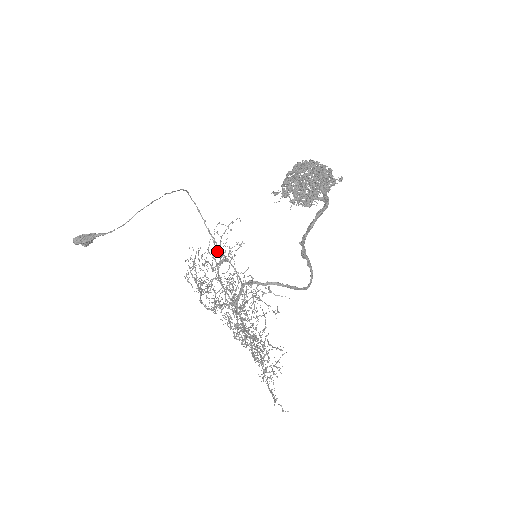
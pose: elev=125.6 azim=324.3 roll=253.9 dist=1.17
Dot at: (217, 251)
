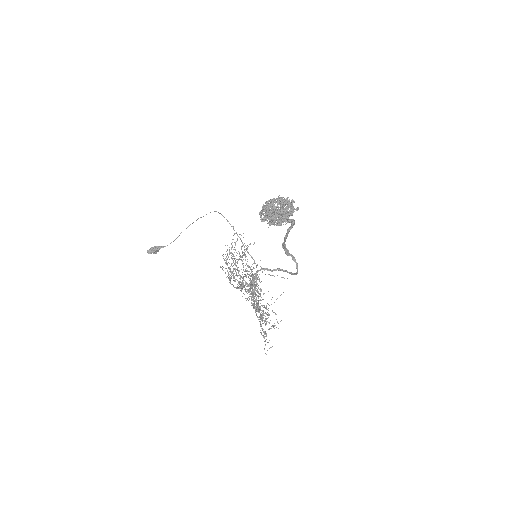
Dot at: (241, 249)
